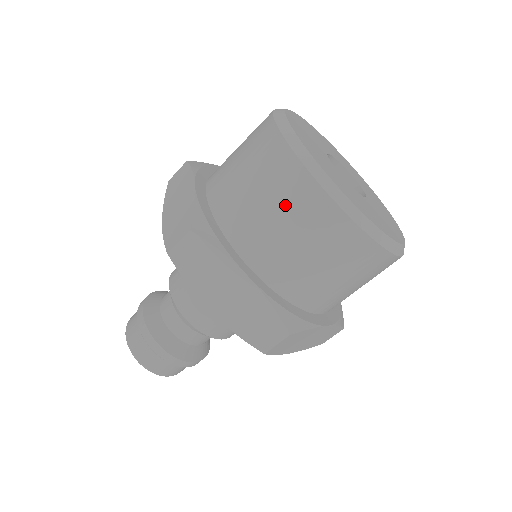
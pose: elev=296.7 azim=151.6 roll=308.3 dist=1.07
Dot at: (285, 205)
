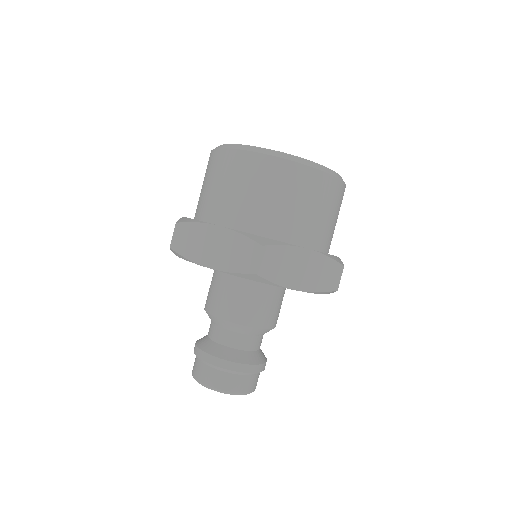
Dot at: (298, 192)
